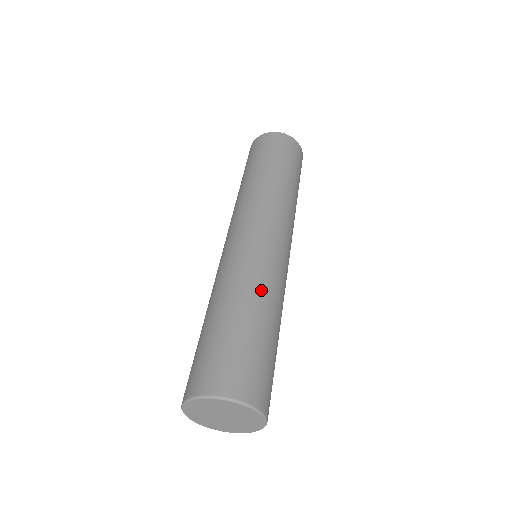
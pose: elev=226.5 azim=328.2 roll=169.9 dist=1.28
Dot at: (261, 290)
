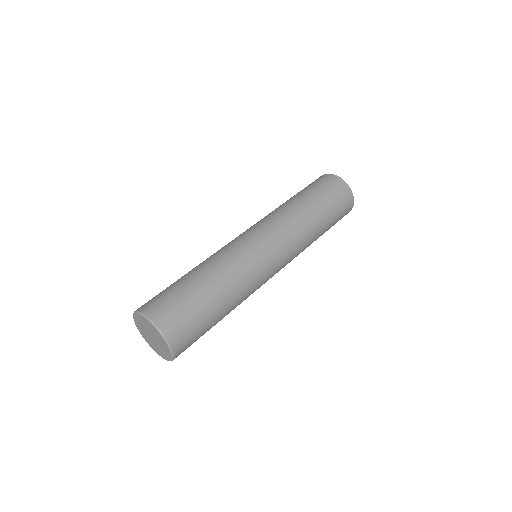
Dot at: (238, 290)
